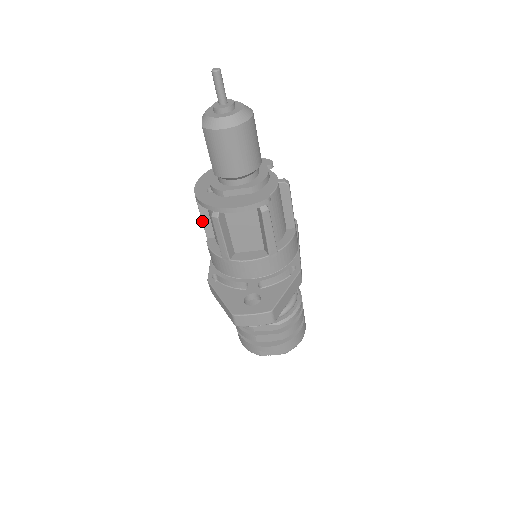
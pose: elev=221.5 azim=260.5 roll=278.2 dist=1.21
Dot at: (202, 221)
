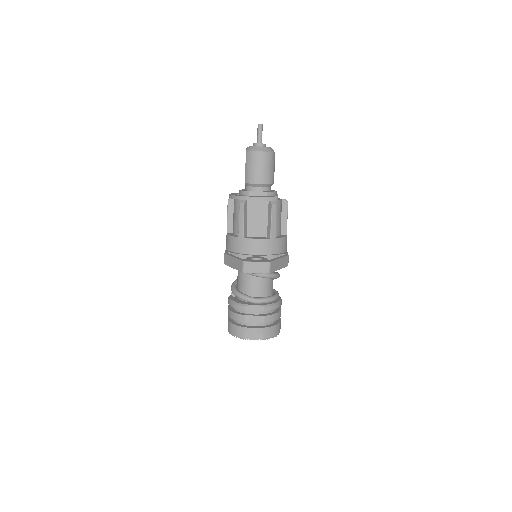
Dot at: (227, 219)
